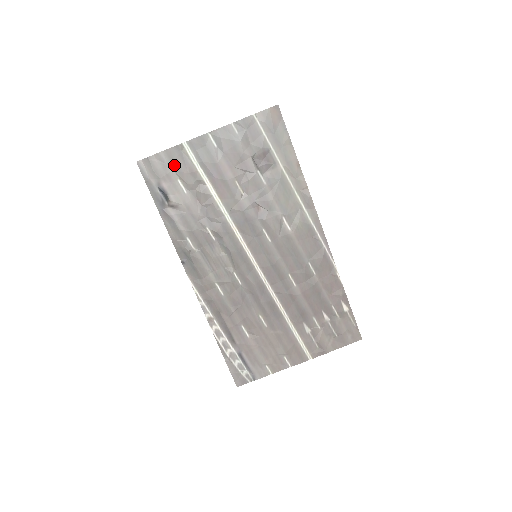
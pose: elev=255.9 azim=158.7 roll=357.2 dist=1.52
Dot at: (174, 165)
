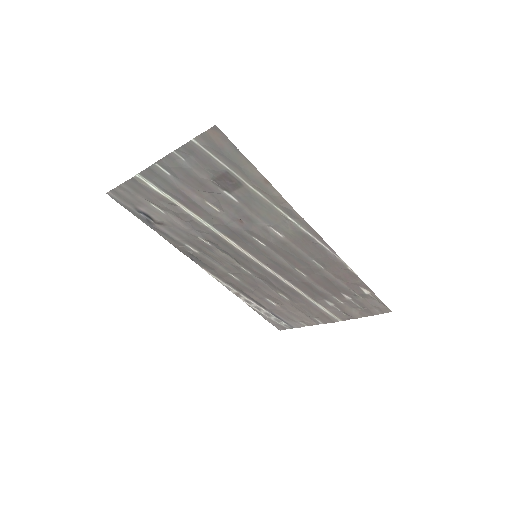
Dot at: (140, 193)
